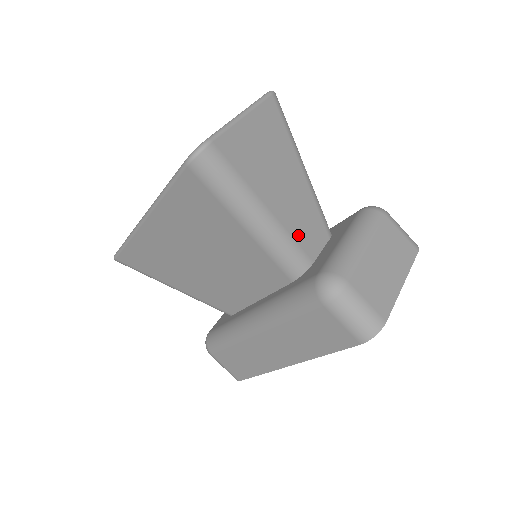
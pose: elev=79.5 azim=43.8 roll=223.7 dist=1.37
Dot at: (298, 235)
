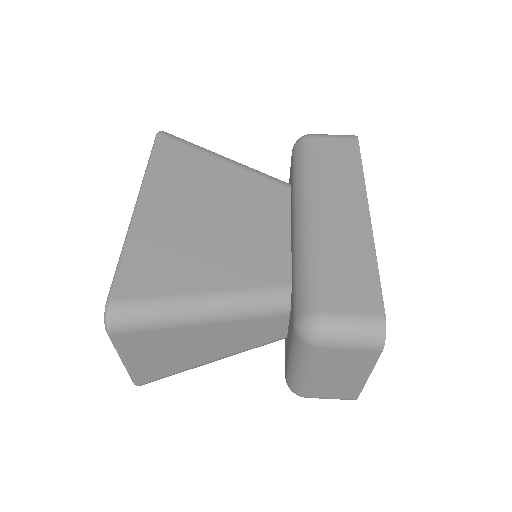
Dot at: occluded
